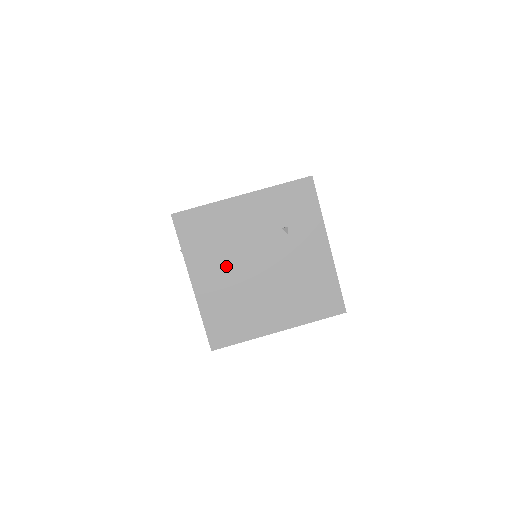
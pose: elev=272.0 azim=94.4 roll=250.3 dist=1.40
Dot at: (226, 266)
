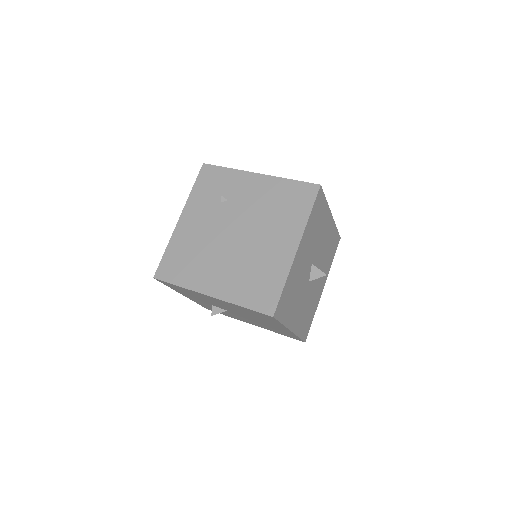
Dot at: (216, 260)
